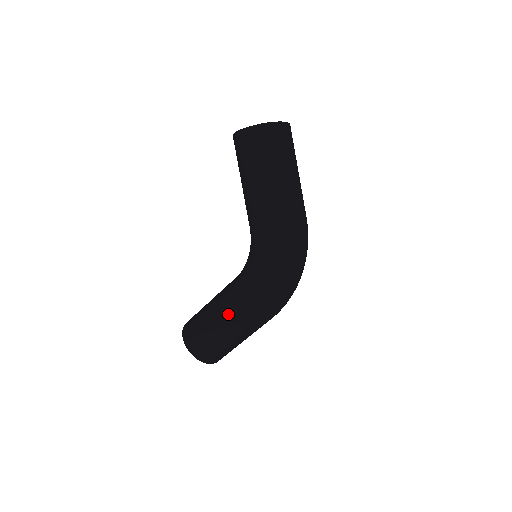
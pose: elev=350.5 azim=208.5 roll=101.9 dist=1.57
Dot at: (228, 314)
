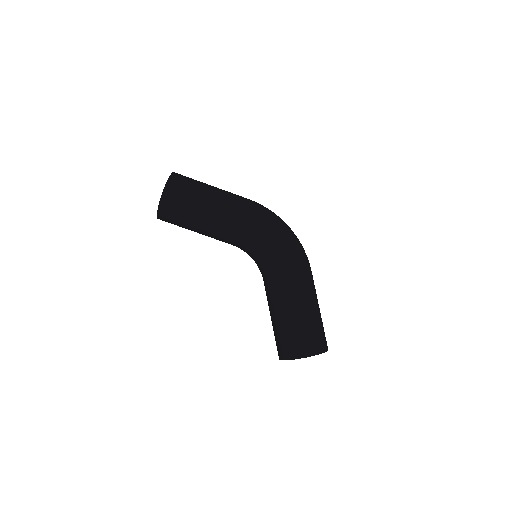
Dot at: (295, 292)
